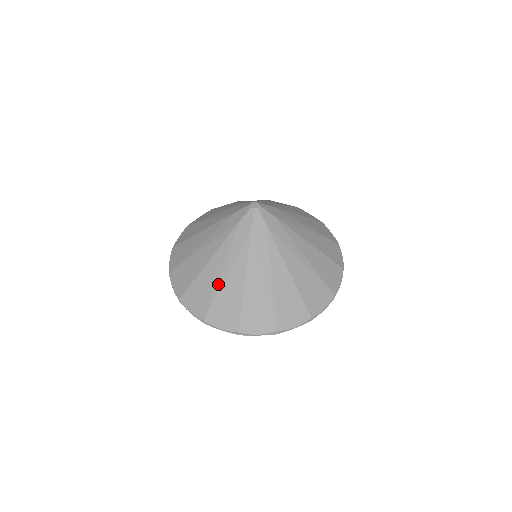
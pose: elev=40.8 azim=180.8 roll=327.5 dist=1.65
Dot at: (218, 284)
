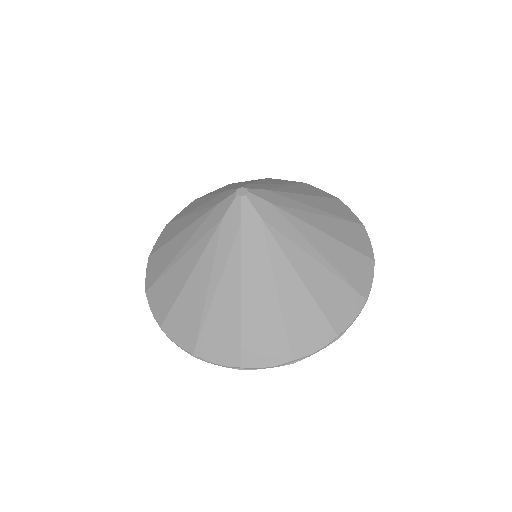
Dot at: (171, 262)
